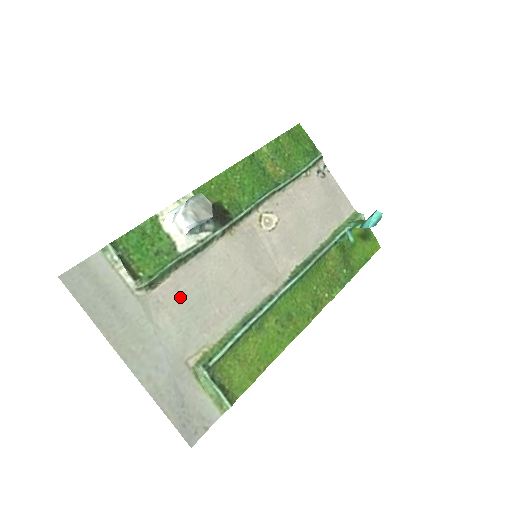
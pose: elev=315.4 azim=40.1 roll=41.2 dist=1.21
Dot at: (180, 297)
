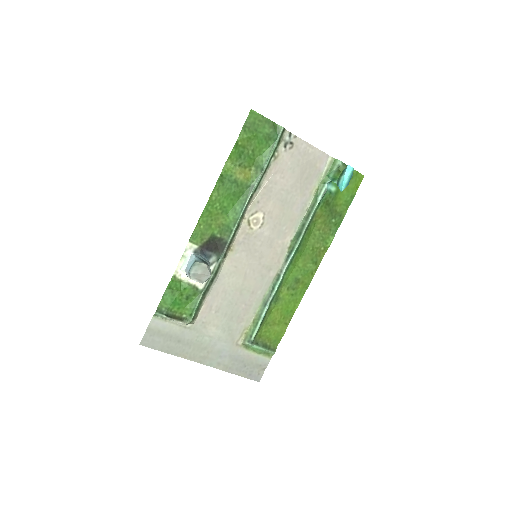
Dot at: (215, 312)
